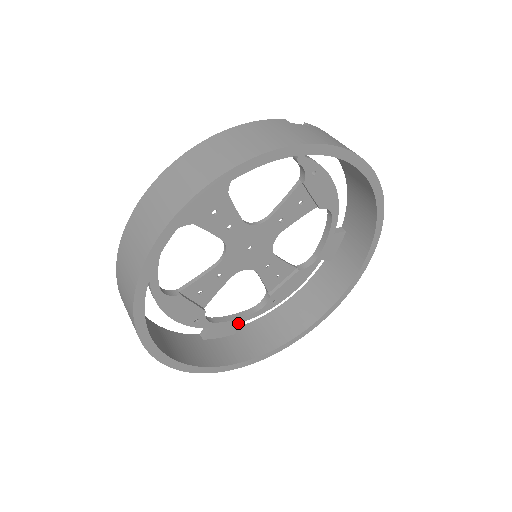
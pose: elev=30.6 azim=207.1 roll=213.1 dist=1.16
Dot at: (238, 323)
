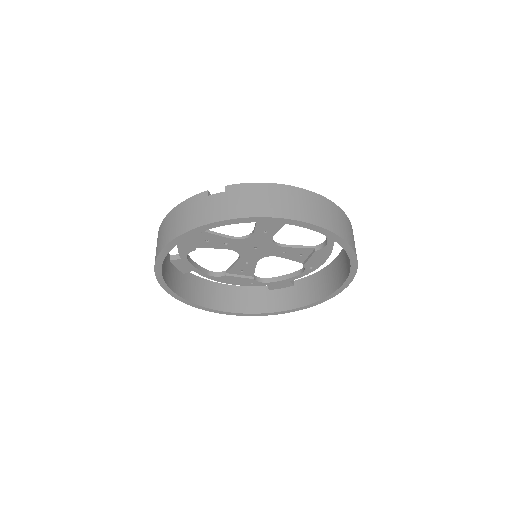
Dot at: (290, 281)
